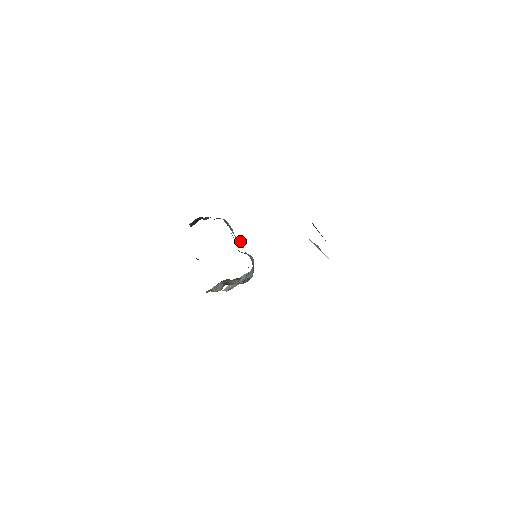
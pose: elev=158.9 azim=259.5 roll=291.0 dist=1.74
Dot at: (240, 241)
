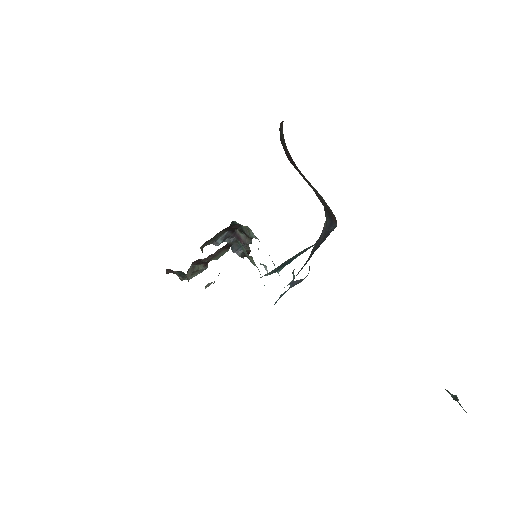
Dot at: occluded
